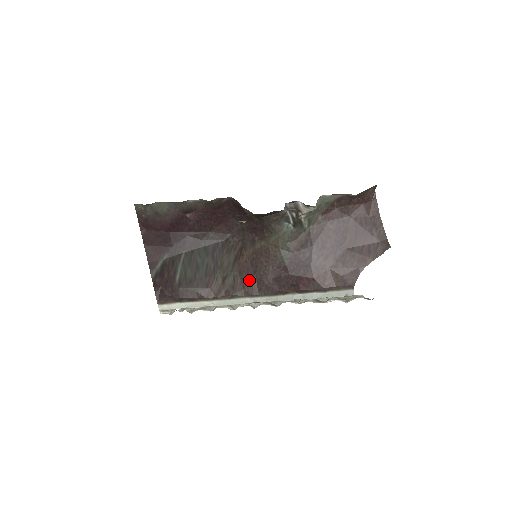
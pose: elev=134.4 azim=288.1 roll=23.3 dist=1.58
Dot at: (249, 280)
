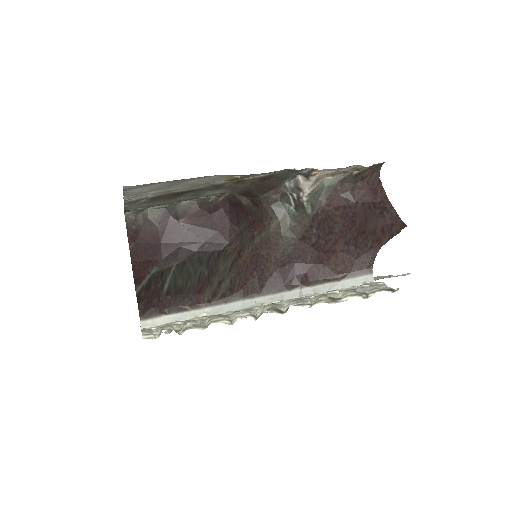
Dot at: (248, 278)
